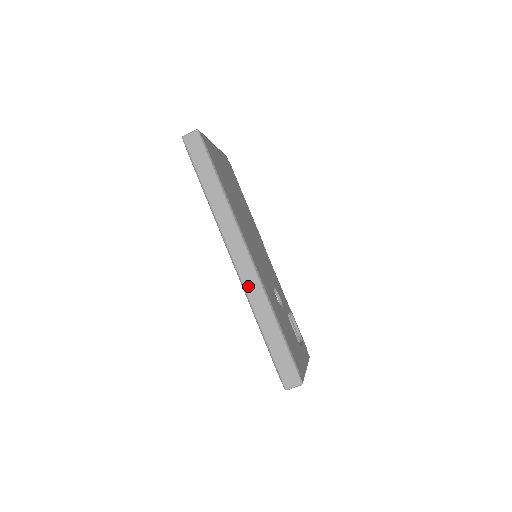
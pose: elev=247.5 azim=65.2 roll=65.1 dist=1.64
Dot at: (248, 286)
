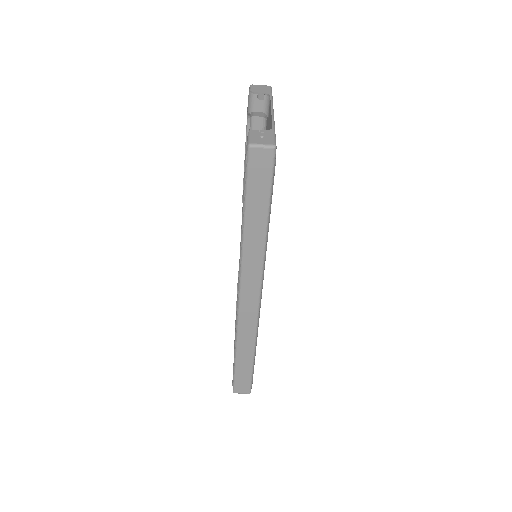
Dot at: (243, 322)
